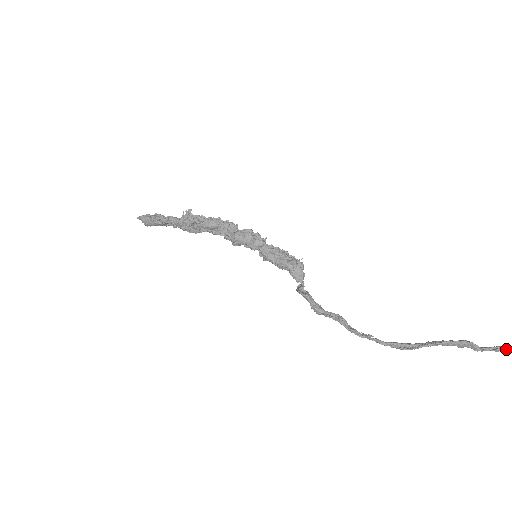
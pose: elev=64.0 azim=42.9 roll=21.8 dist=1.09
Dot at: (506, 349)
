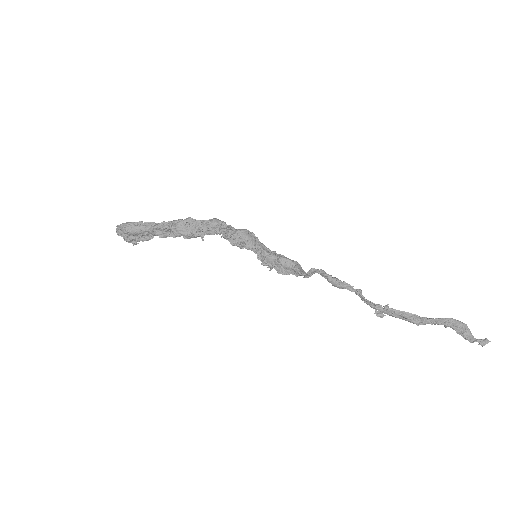
Dot at: (490, 341)
